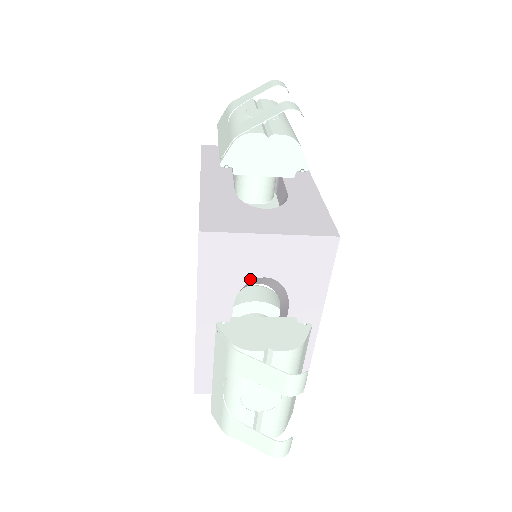
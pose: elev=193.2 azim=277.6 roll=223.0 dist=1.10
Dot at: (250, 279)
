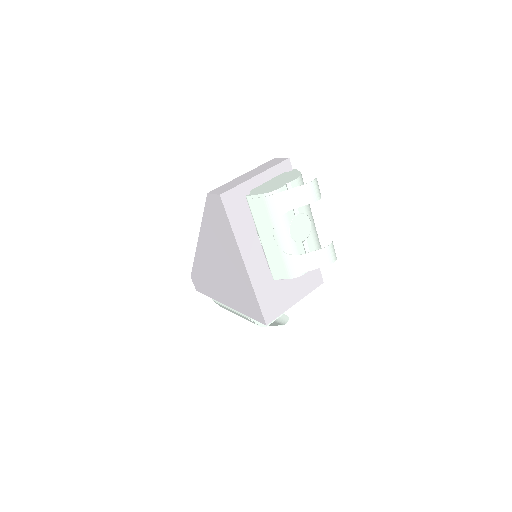
Dot at: occluded
